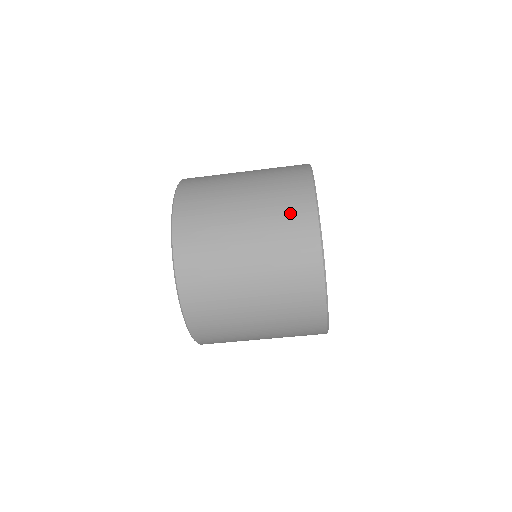
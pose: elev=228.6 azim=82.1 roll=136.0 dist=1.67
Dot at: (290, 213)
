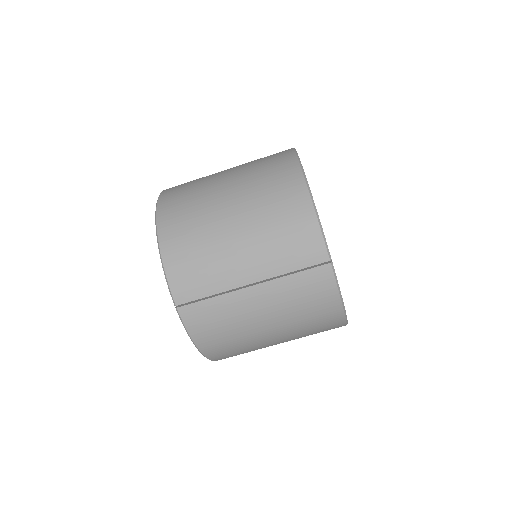
Dot at: occluded
